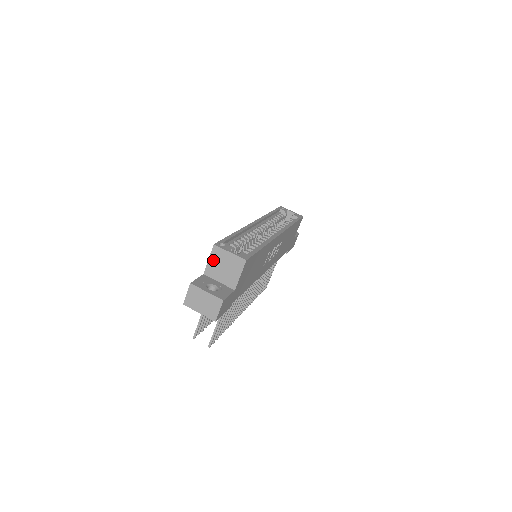
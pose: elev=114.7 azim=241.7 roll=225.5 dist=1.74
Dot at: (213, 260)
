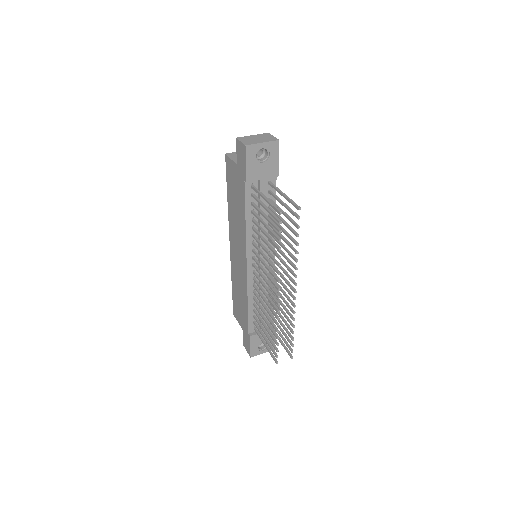
Dot at: (234, 158)
